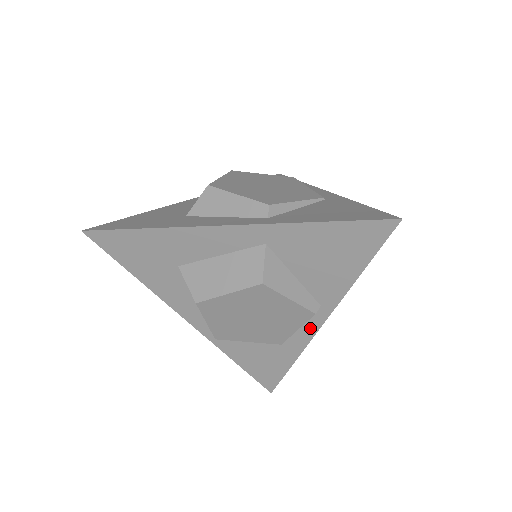
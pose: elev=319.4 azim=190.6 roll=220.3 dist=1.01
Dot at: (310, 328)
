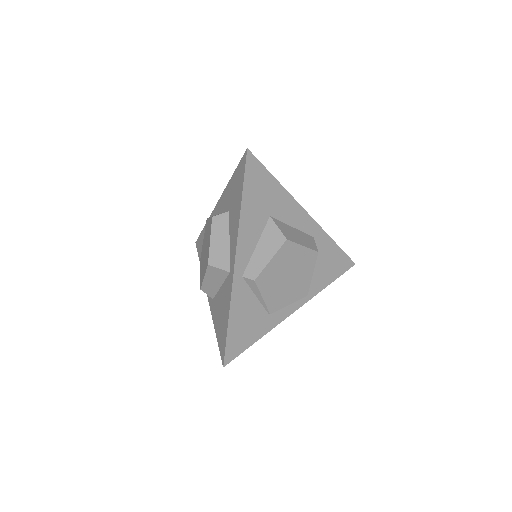
Dot at: (290, 309)
